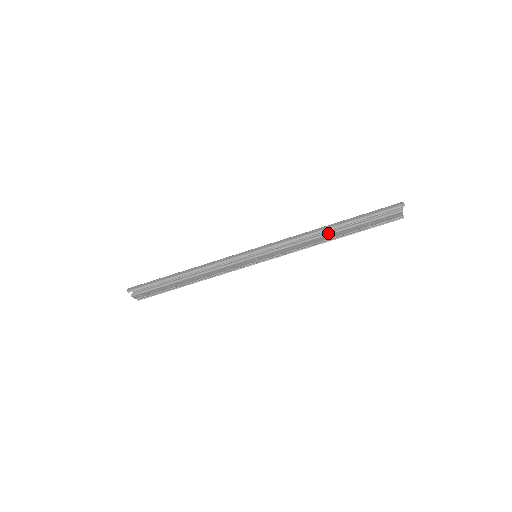
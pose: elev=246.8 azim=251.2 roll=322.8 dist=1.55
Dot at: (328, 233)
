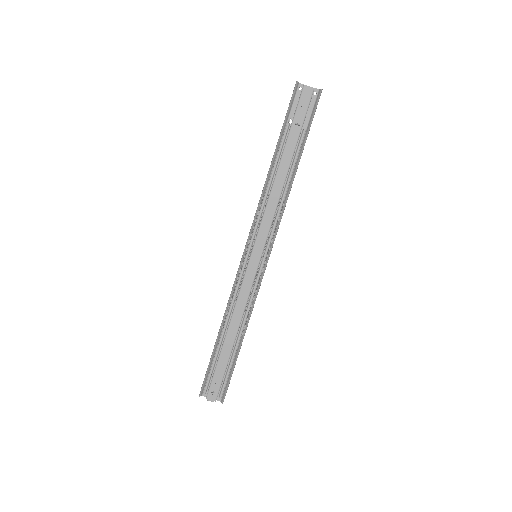
Dot at: (276, 171)
